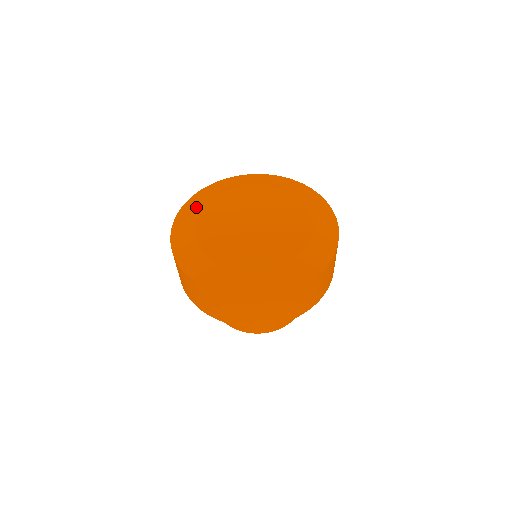
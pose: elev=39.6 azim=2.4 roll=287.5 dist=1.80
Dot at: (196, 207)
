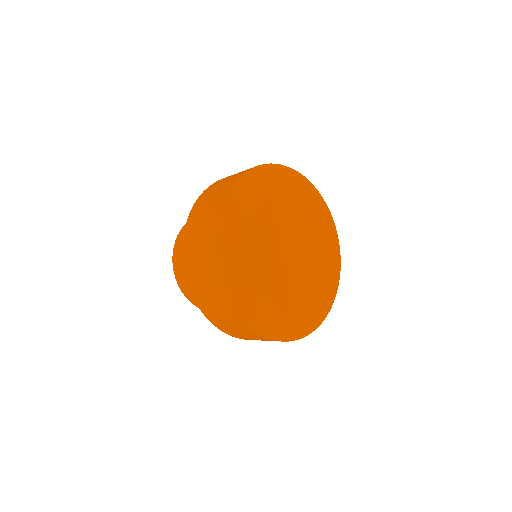
Dot at: (238, 261)
